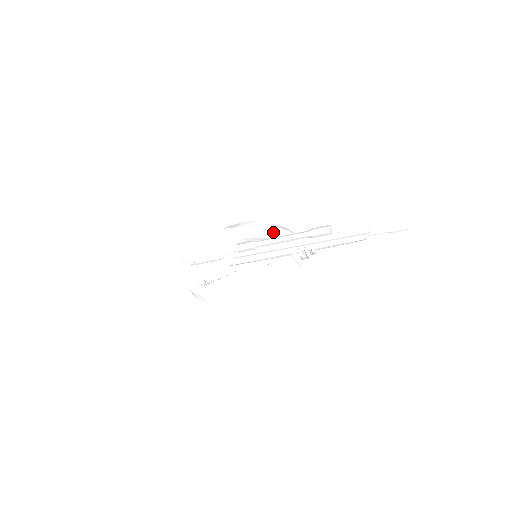
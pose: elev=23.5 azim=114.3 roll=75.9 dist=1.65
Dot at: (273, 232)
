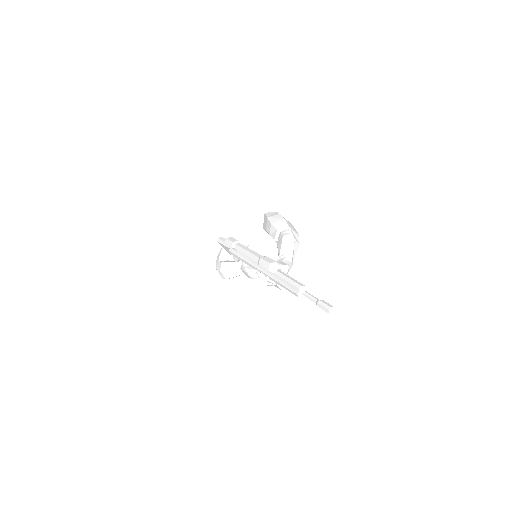
Dot at: (279, 239)
